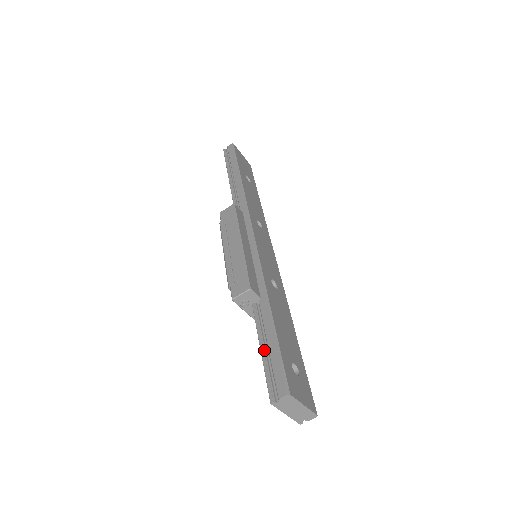
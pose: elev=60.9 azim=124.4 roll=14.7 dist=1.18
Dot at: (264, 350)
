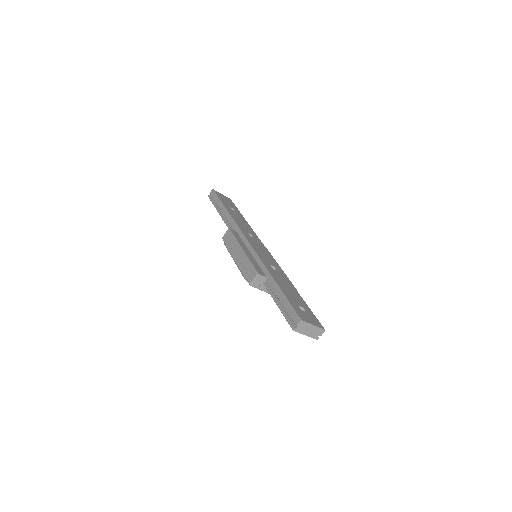
Dot at: (279, 305)
